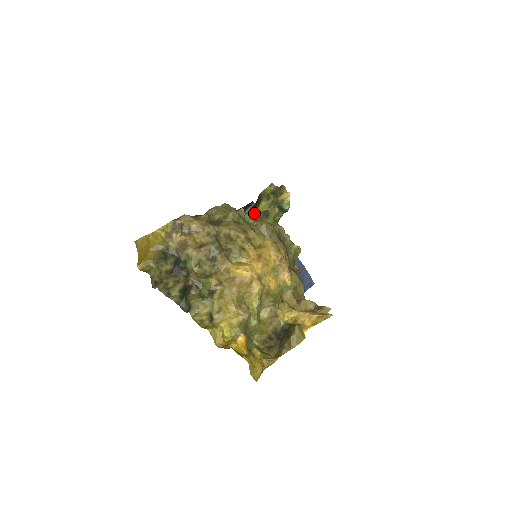
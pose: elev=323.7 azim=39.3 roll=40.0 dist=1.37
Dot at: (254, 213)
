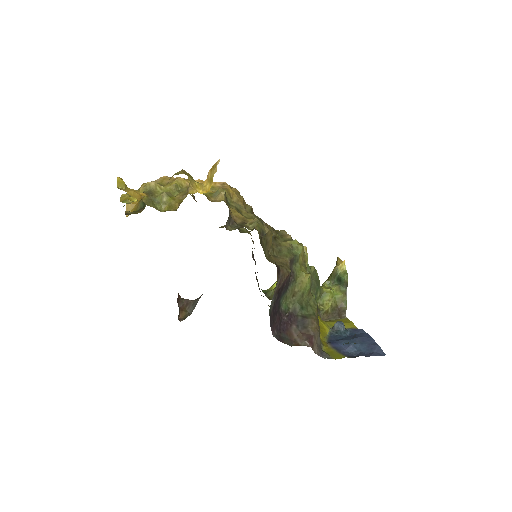
Dot at: occluded
